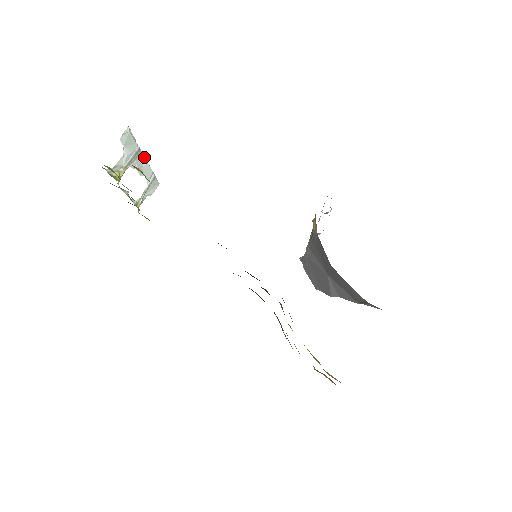
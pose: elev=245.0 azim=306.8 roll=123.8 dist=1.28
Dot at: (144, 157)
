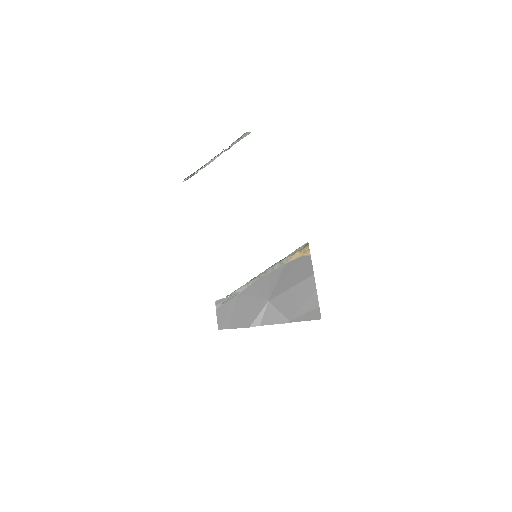
Dot at: occluded
